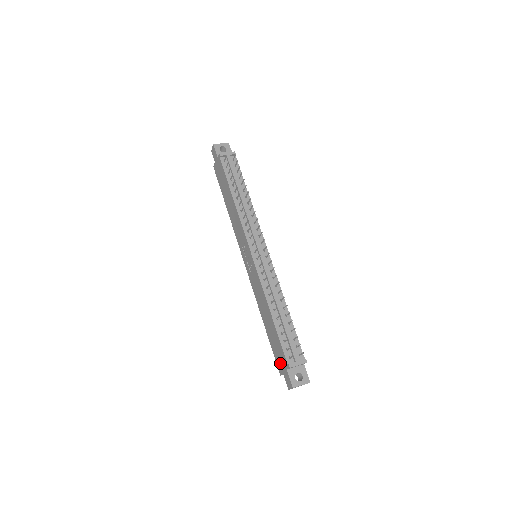
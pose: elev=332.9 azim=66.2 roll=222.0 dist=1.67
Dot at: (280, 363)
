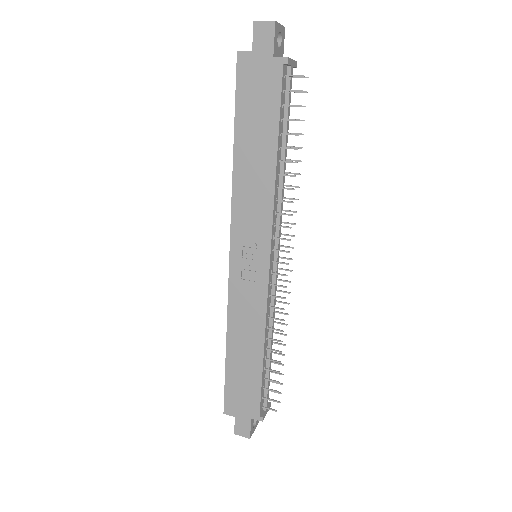
Dot at: (238, 405)
